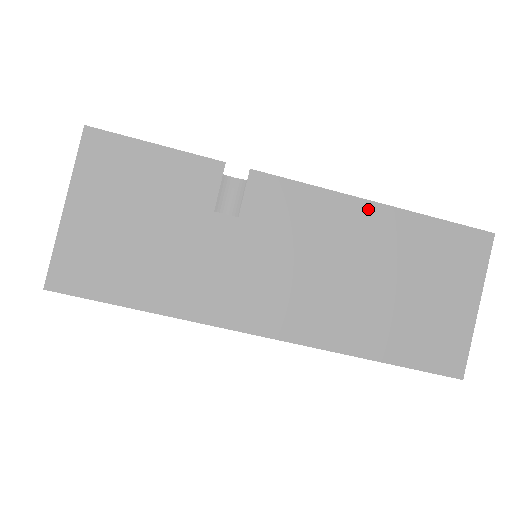
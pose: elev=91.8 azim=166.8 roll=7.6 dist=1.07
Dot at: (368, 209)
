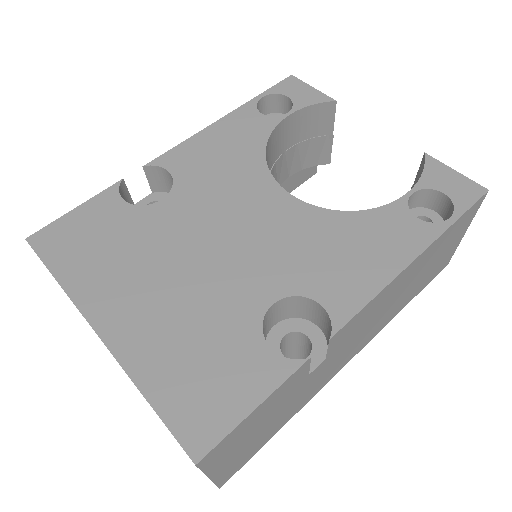
Dot at: (410, 267)
